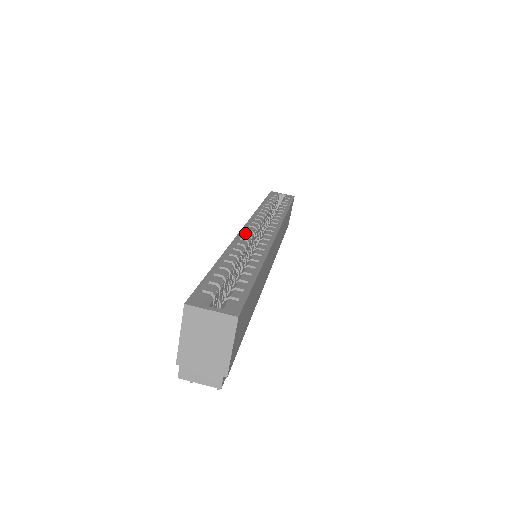
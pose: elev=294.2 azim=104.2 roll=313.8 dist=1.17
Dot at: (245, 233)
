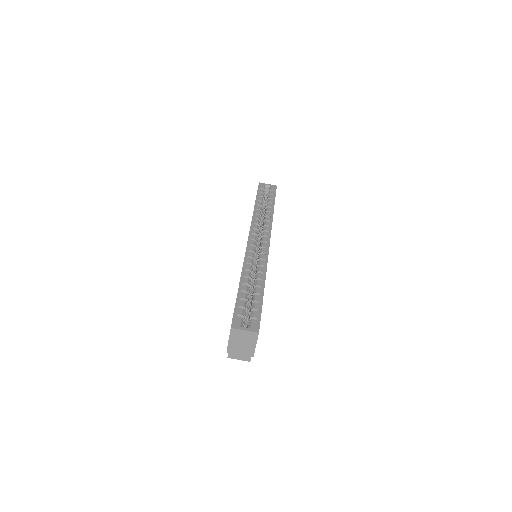
Dot at: (250, 249)
